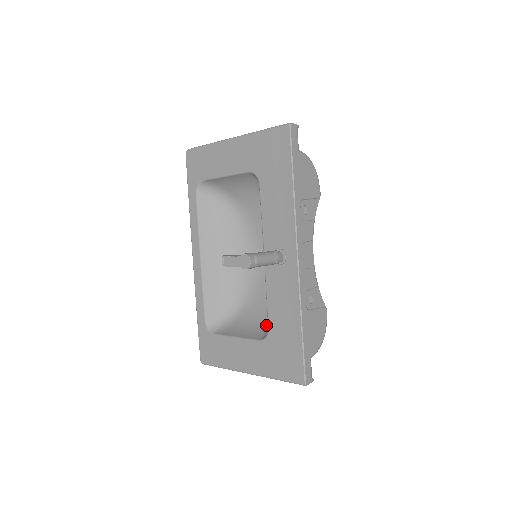
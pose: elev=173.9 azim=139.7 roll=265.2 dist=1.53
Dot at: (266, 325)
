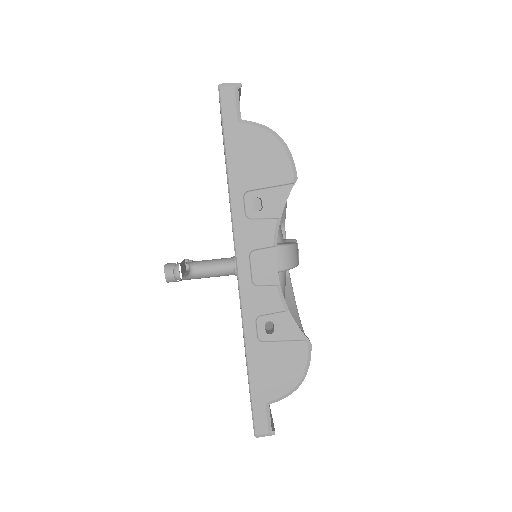
Dot at: occluded
